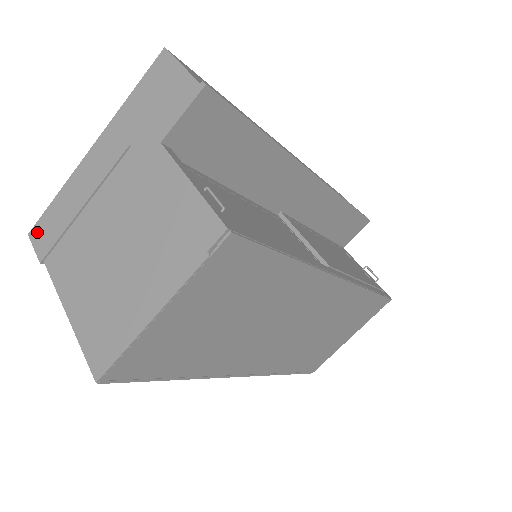
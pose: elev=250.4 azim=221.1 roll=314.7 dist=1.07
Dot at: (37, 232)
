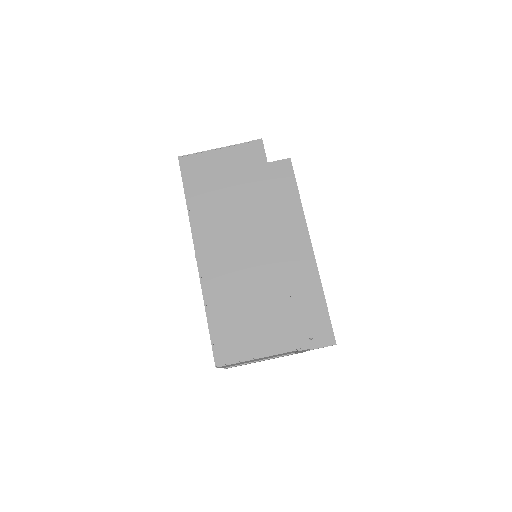
Dot at: occluded
